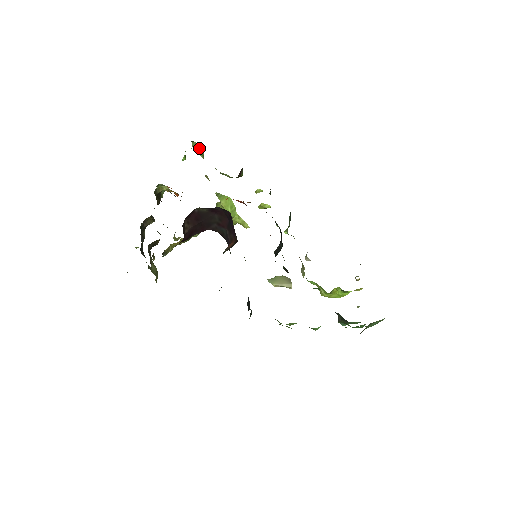
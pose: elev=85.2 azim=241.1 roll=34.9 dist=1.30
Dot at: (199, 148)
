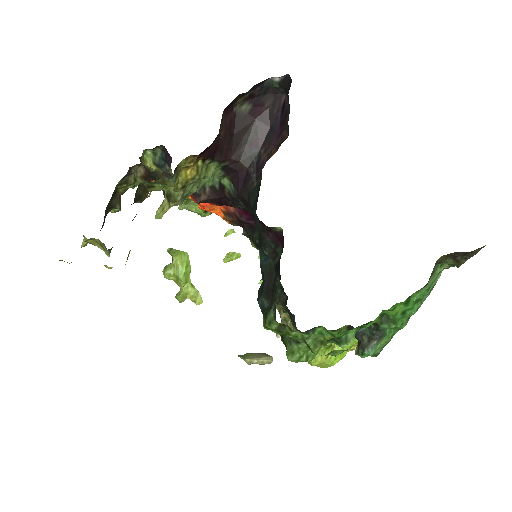
Dot at: occluded
